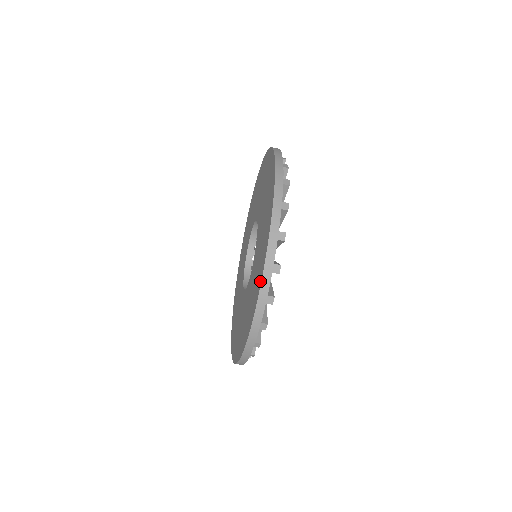
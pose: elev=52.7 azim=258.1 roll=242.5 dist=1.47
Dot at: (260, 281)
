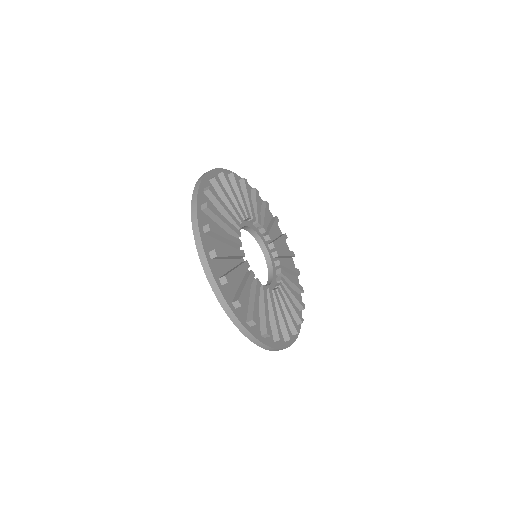
Dot at: occluded
